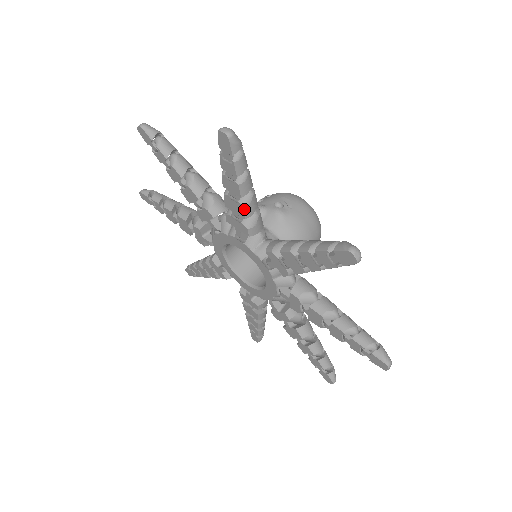
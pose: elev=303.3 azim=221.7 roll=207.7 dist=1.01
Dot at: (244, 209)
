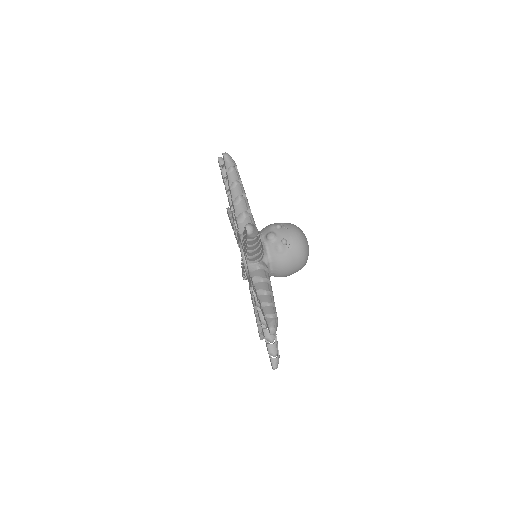
Dot at: (248, 253)
